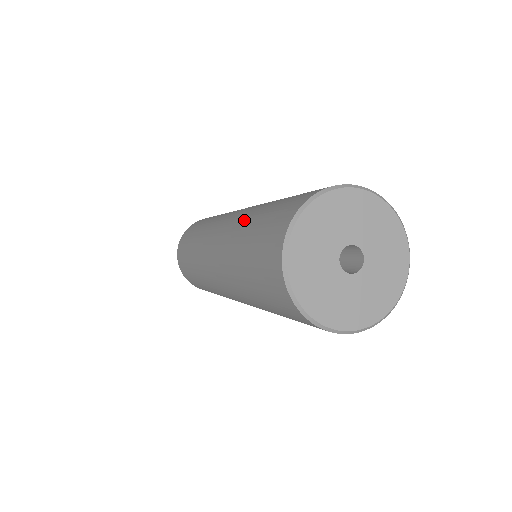
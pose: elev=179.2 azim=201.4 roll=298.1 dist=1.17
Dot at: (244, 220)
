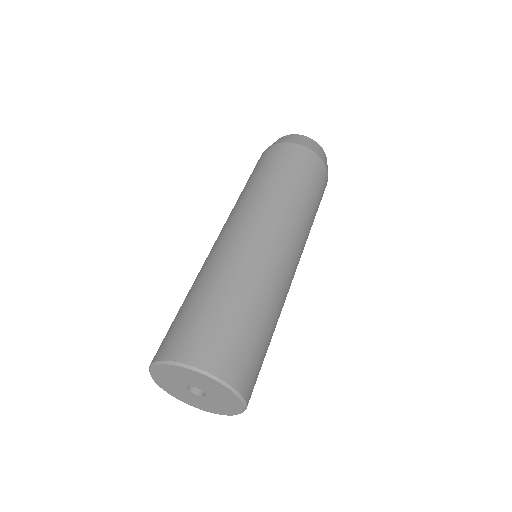
Dot at: occluded
